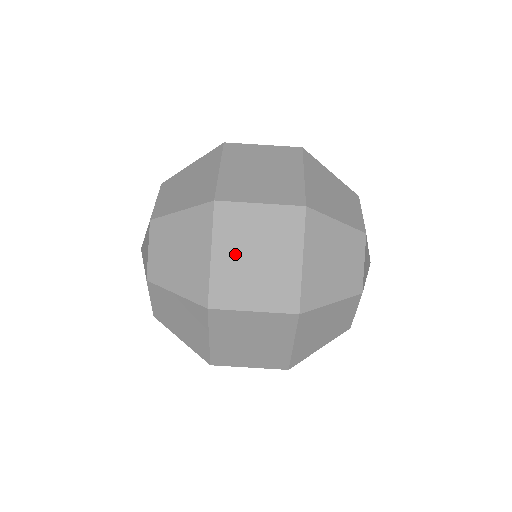
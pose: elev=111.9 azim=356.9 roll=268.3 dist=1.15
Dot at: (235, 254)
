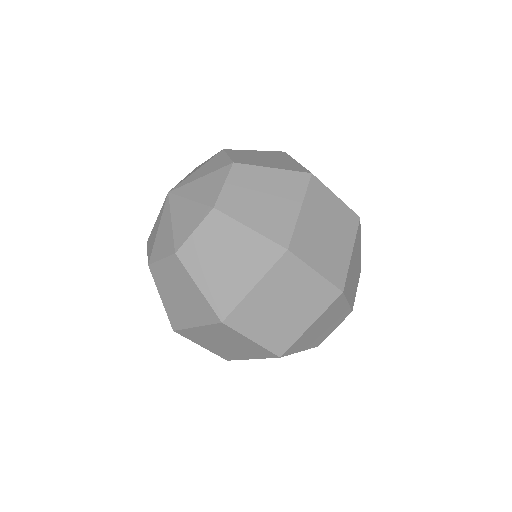
Dot at: (271, 296)
